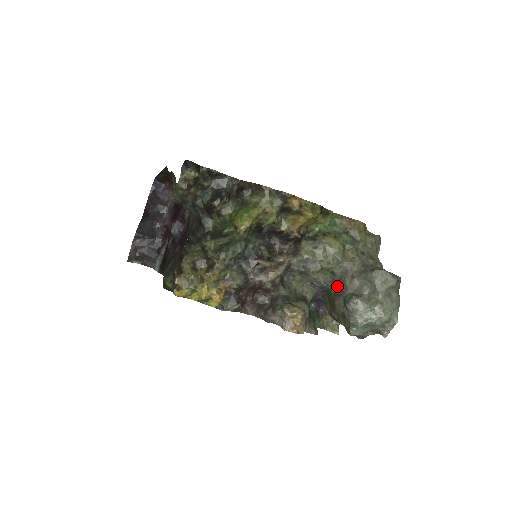
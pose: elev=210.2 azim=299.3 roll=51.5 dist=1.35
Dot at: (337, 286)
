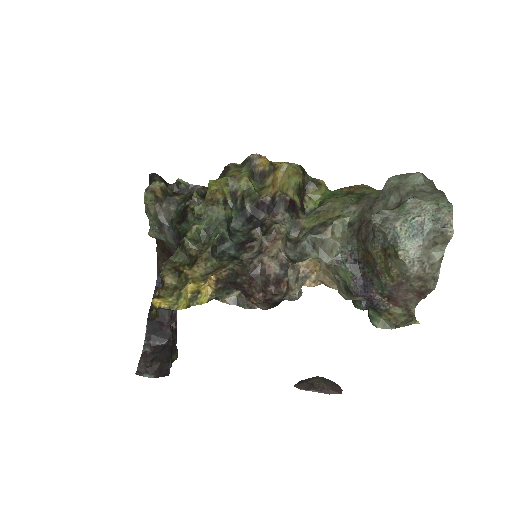
Dot at: (360, 230)
